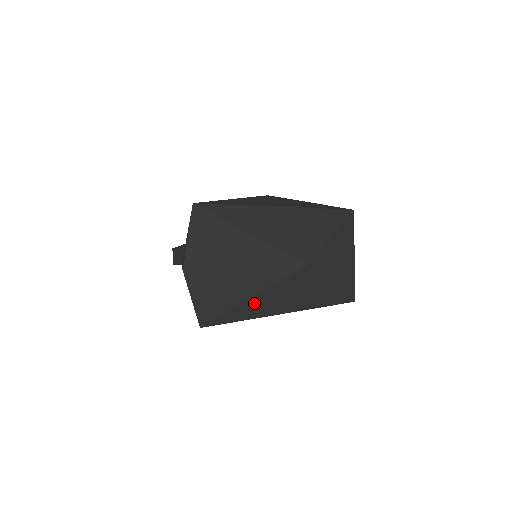
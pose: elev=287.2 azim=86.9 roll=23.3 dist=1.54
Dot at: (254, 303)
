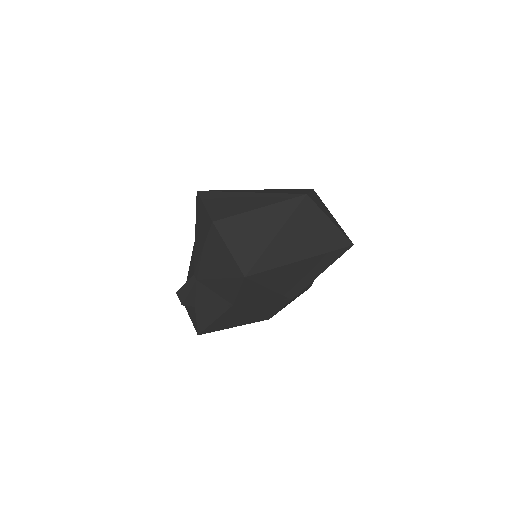
Dot at: (281, 242)
